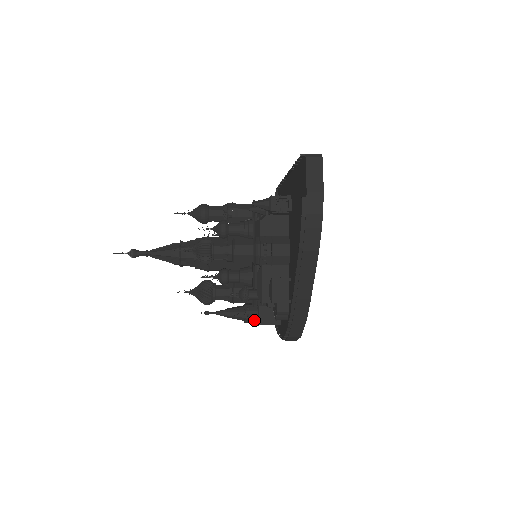
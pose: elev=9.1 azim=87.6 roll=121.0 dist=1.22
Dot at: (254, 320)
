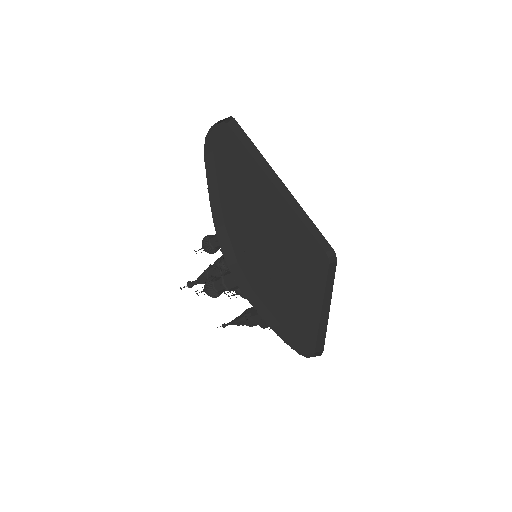
Dot at: occluded
